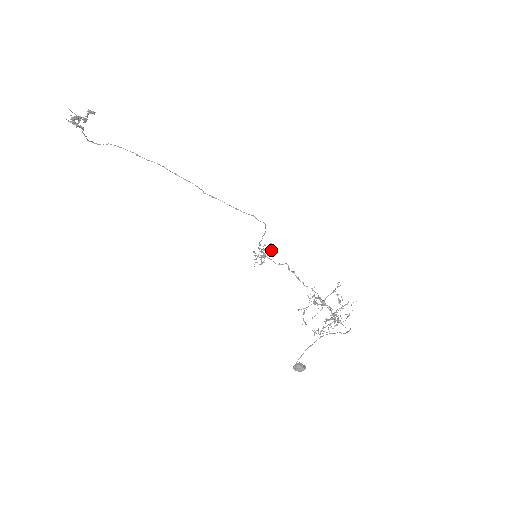
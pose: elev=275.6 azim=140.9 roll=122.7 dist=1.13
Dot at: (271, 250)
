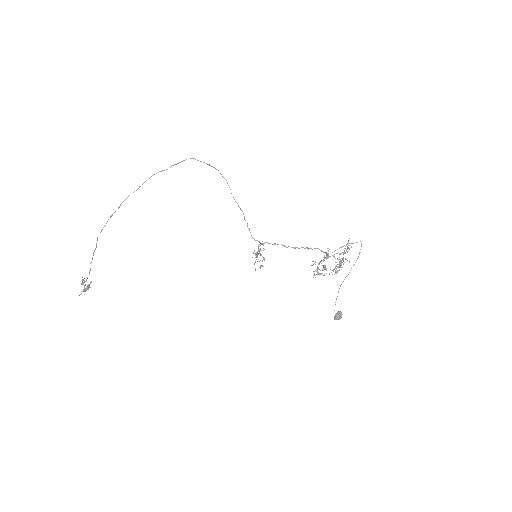
Dot at: occluded
